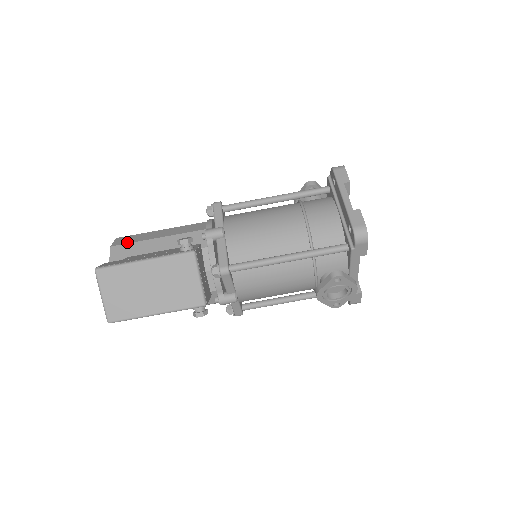
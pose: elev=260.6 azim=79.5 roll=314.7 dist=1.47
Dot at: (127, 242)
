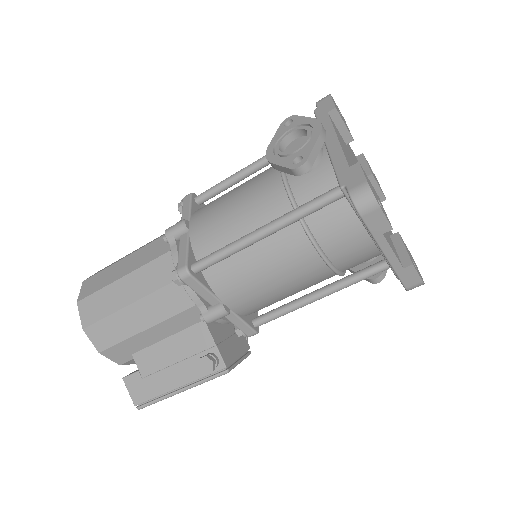
Dot at: (112, 343)
